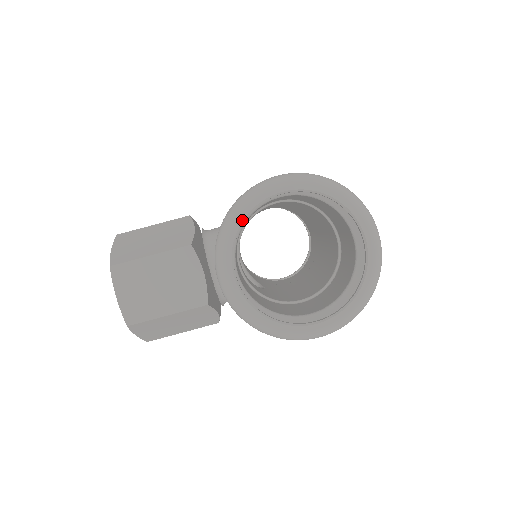
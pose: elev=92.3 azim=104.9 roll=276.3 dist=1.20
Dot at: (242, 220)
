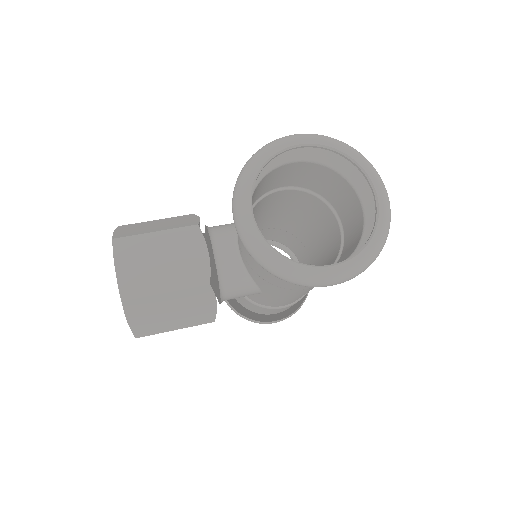
Dot at: (262, 165)
